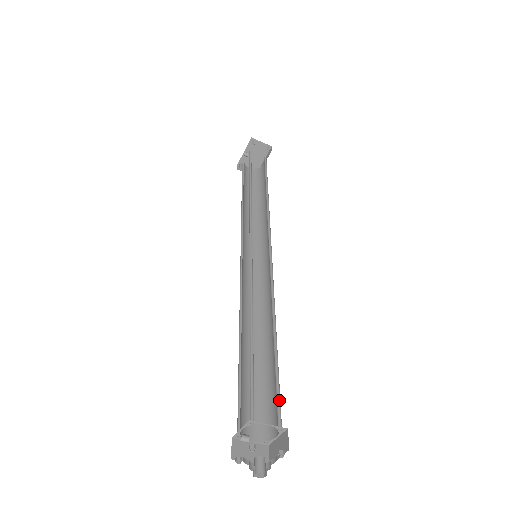
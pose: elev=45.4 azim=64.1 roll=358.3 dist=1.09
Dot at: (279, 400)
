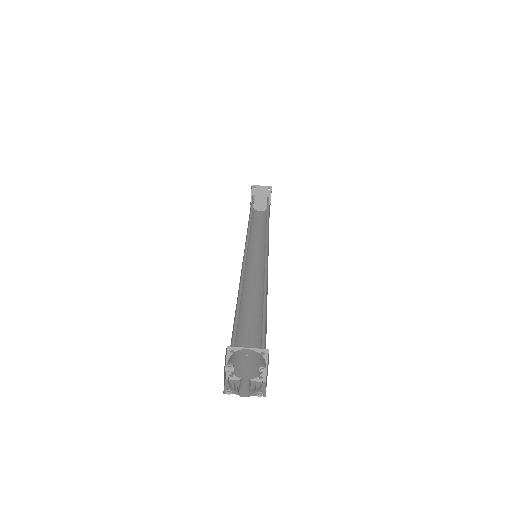
Dot at: (264, 335)
